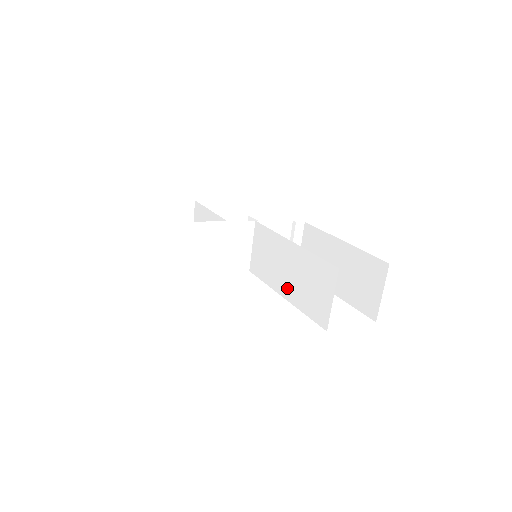
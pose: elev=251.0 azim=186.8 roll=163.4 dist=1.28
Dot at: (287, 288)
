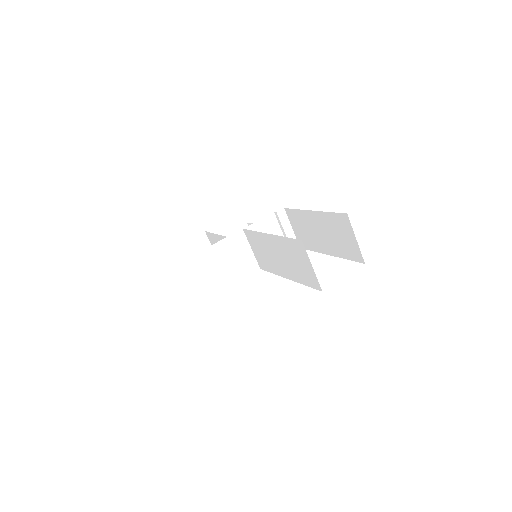
Dot at: (285, 271)
